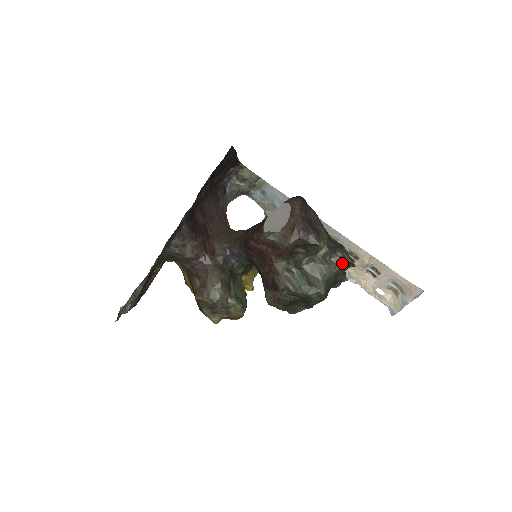
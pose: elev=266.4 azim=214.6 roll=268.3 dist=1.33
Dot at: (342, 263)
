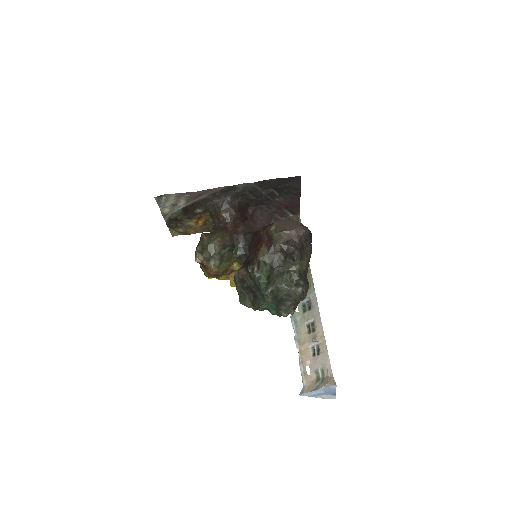
Dot at: (298, 288)
